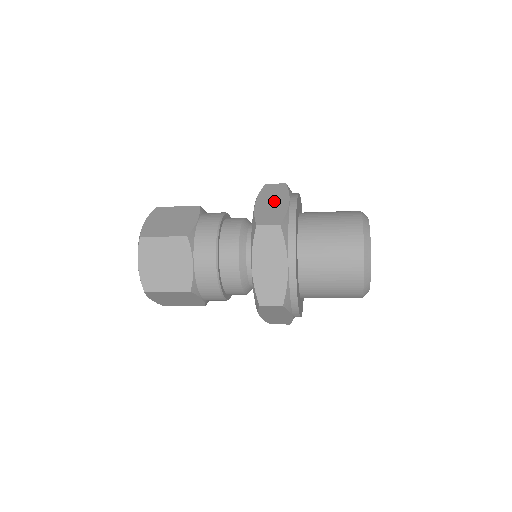
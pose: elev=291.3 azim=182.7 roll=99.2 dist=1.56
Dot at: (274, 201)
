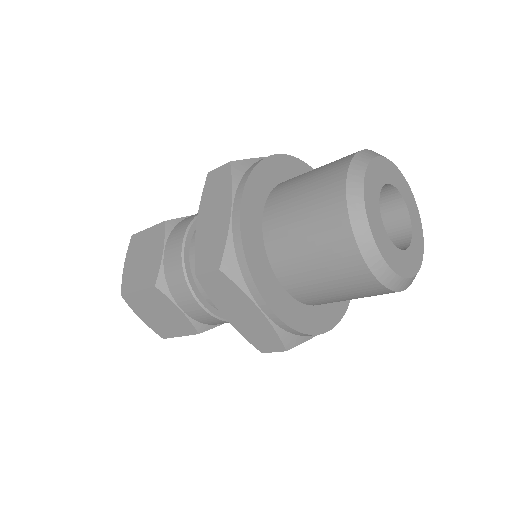
Dot at: occluded
